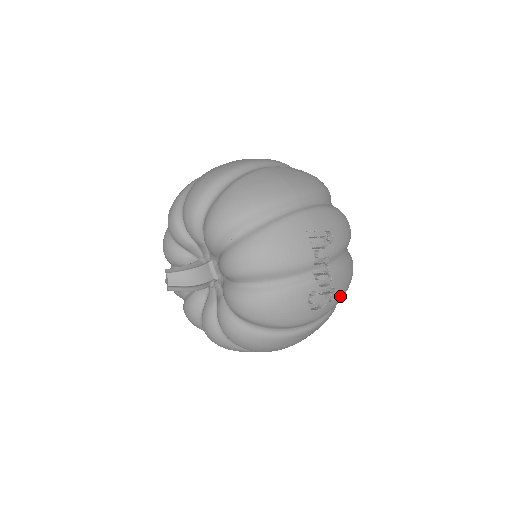
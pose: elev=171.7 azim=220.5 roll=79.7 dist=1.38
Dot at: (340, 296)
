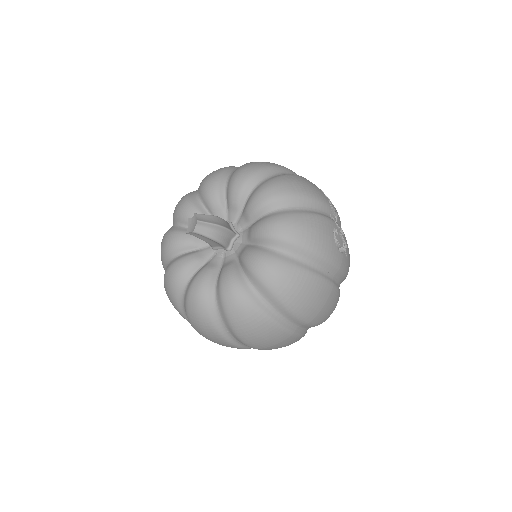
Dot at: (348, 263)
